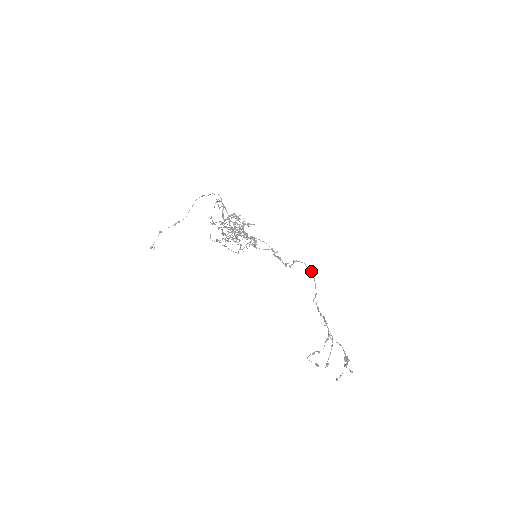
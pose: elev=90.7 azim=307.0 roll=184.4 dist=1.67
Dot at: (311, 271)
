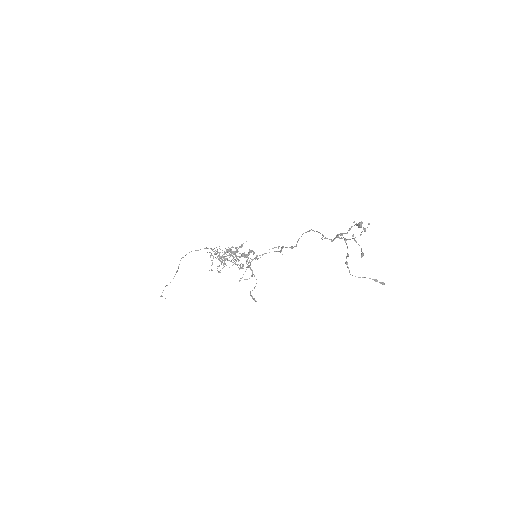
Dot at: (310, 230)
